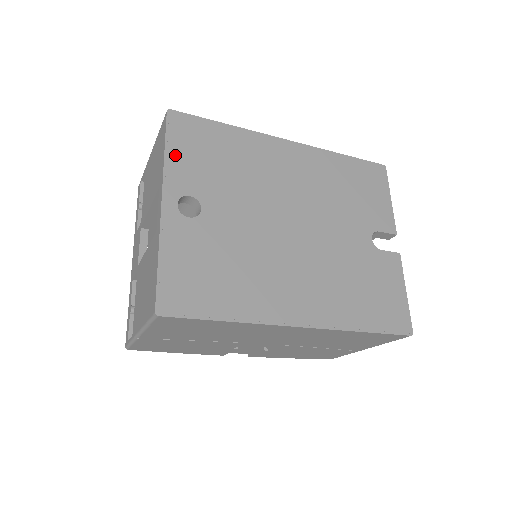
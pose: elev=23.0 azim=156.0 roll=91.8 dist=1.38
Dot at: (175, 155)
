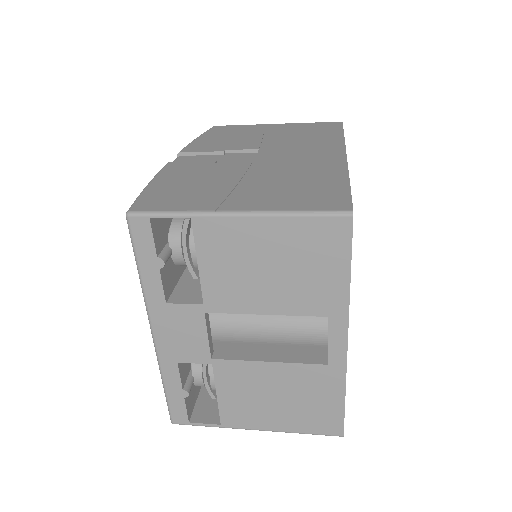
Dot at: occluded
